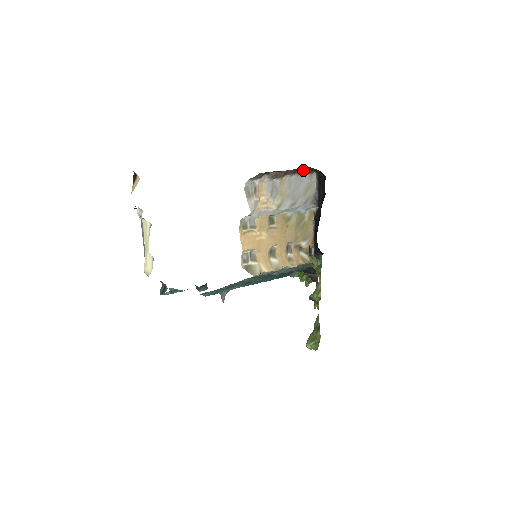
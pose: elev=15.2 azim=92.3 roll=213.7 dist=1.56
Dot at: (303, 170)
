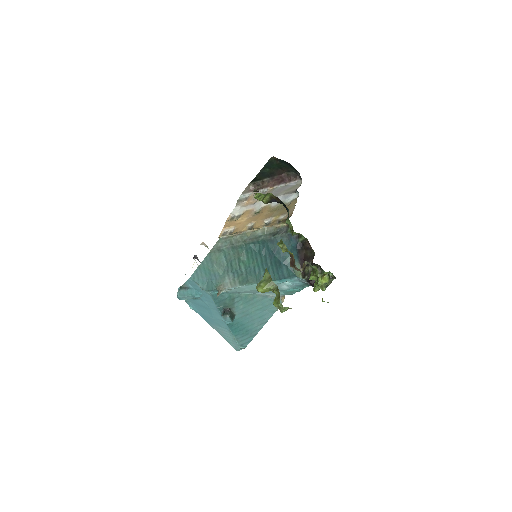
Dot at: (288, 180)
